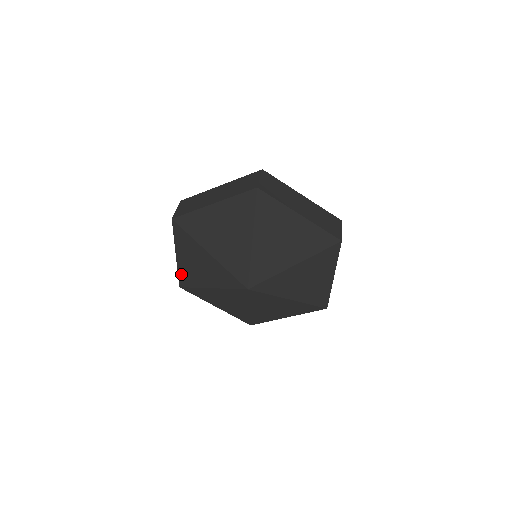
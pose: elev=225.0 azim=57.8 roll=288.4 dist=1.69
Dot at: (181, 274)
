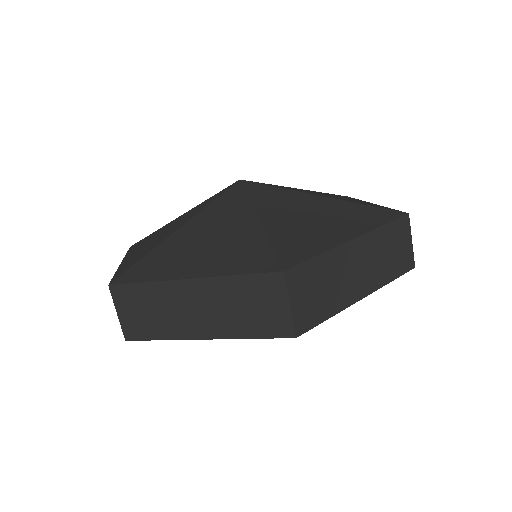
Dot at: occluded
